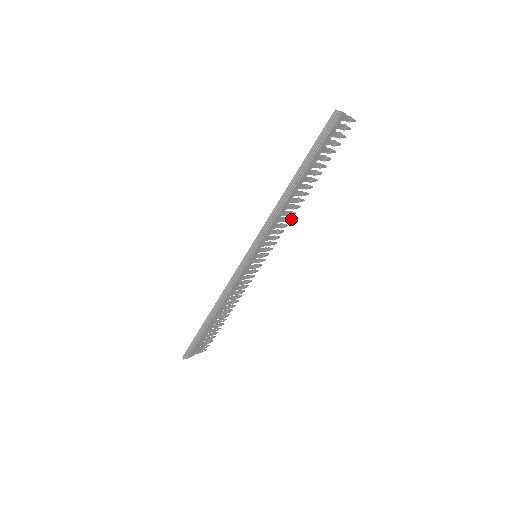
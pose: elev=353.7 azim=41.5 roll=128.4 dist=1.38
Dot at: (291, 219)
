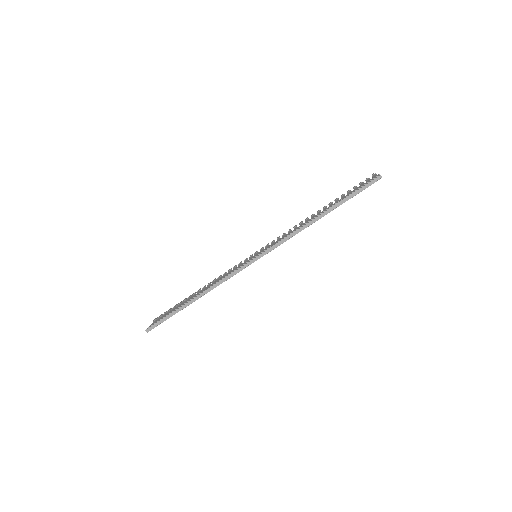
Dot at: occluded
